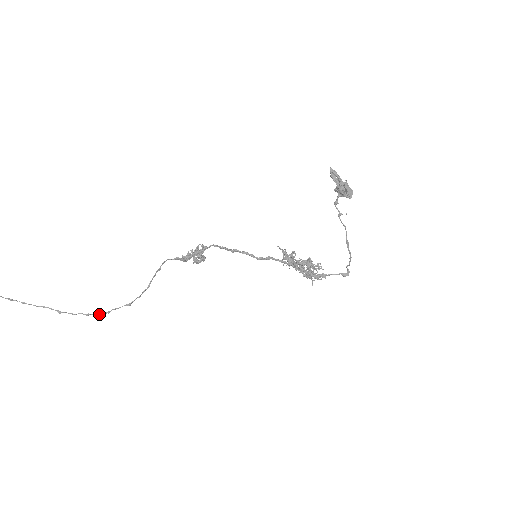
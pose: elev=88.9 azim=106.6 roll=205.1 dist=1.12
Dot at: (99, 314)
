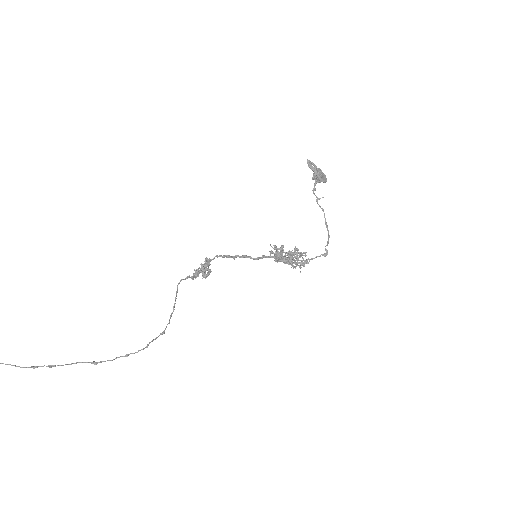
Dot at: occluded
